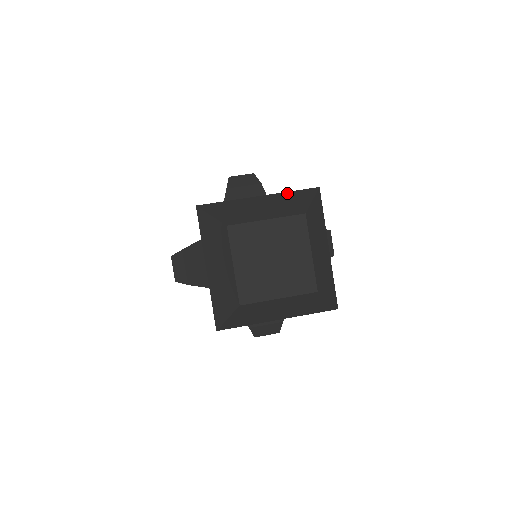
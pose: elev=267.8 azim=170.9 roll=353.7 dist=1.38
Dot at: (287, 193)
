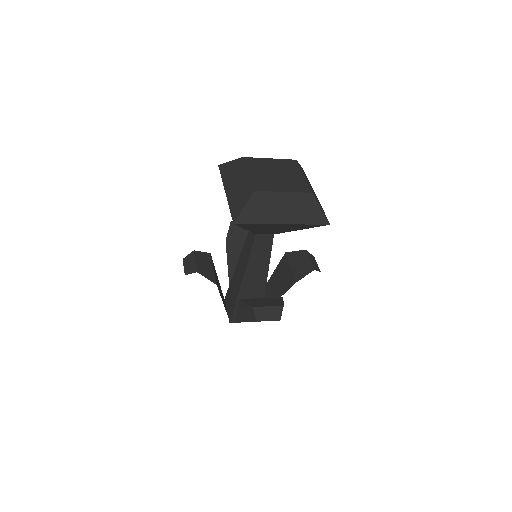
Dot at: occluded
